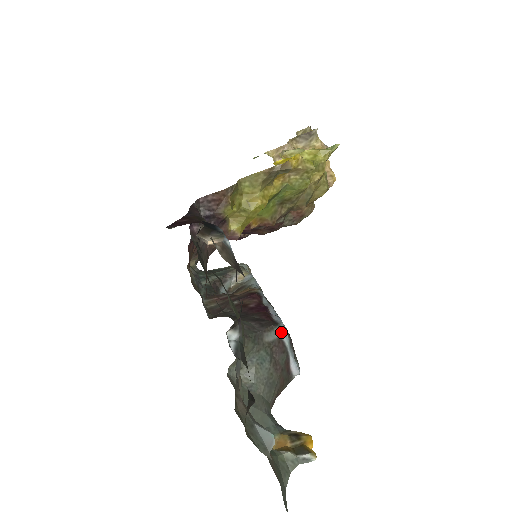
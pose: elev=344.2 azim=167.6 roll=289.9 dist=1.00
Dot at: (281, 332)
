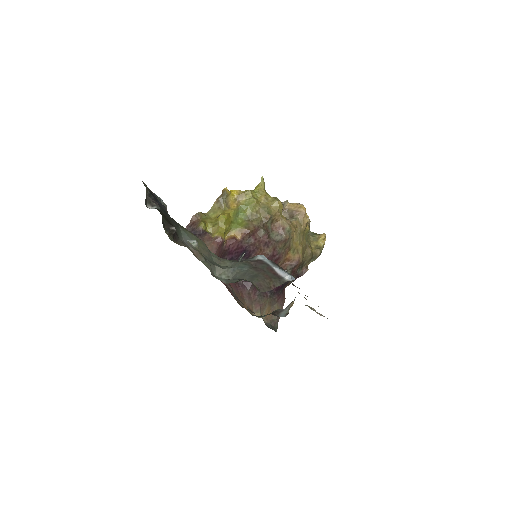
Dot at: (258, 257)
